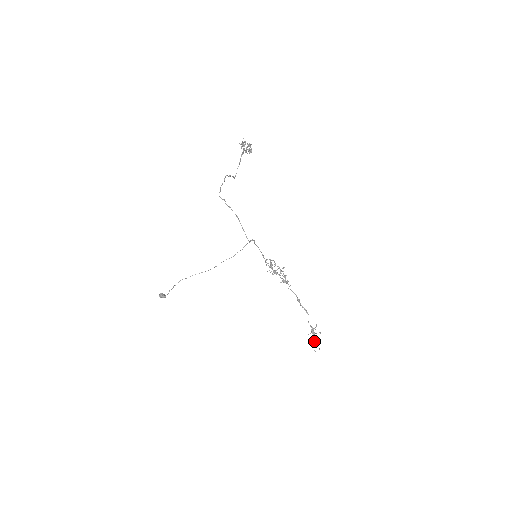
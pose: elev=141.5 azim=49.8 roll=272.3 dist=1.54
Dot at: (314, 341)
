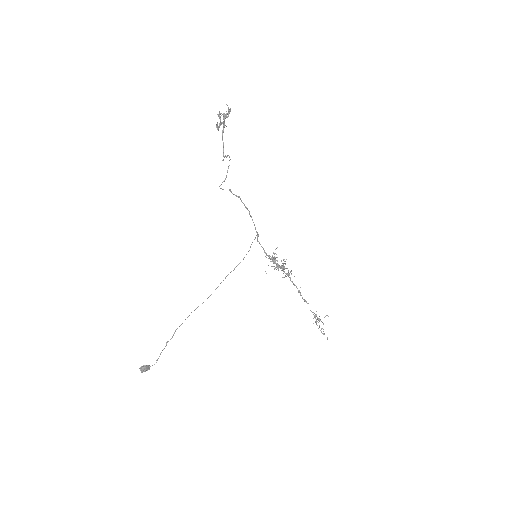
Dot at: occluded
